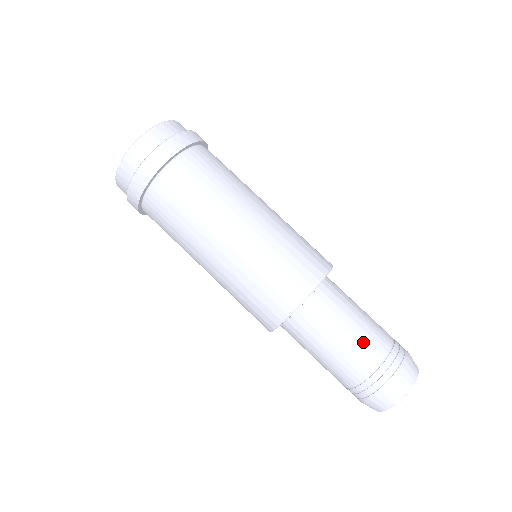
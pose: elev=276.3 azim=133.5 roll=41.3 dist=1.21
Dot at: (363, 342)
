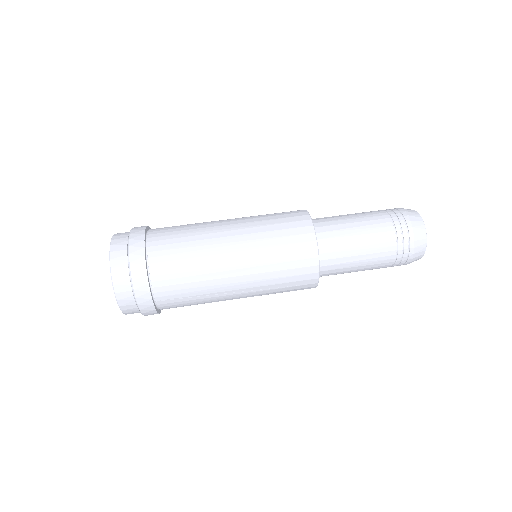
Dot at: (367, 217)
